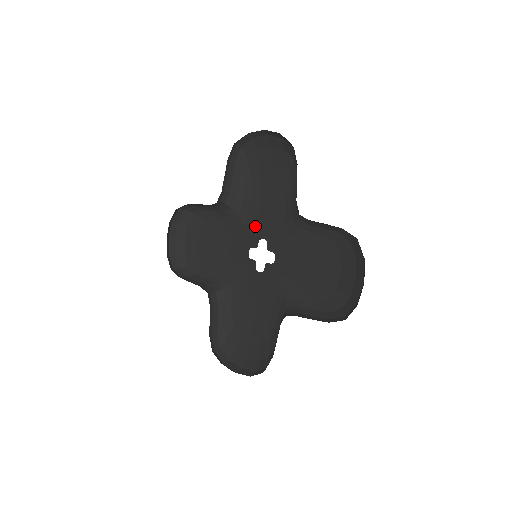
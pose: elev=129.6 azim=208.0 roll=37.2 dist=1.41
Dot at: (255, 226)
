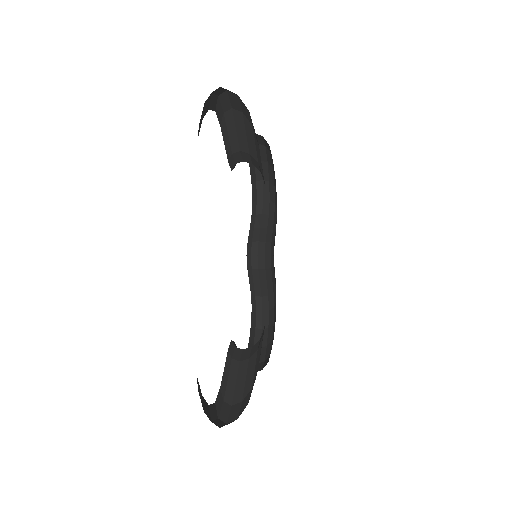
Dot at: occluded
